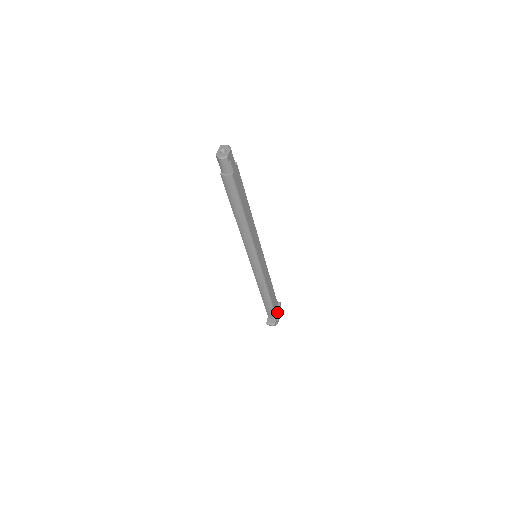
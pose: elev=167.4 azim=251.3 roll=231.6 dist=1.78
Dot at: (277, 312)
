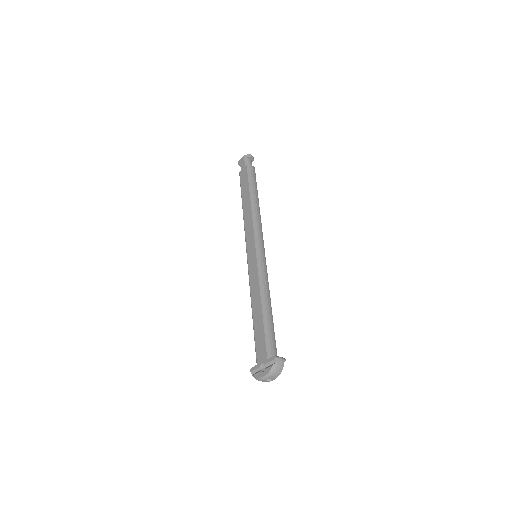
Dot at: occluded
